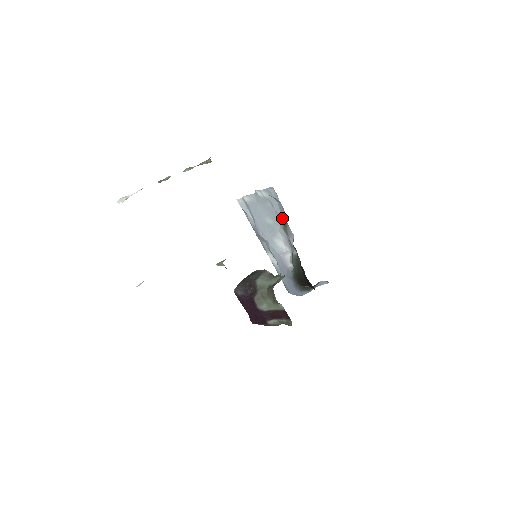
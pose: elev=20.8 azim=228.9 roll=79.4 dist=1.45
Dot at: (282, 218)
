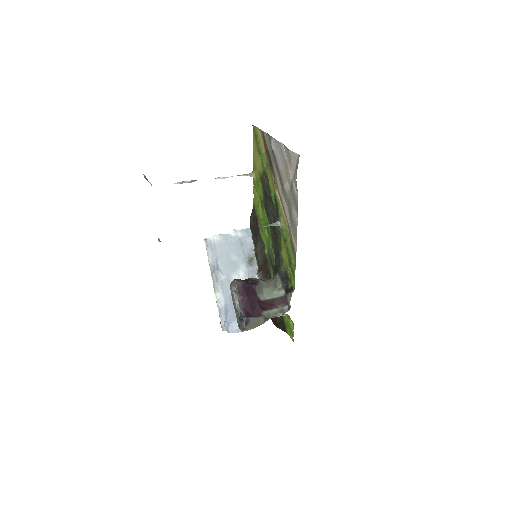
Dot at: (249, 254)
